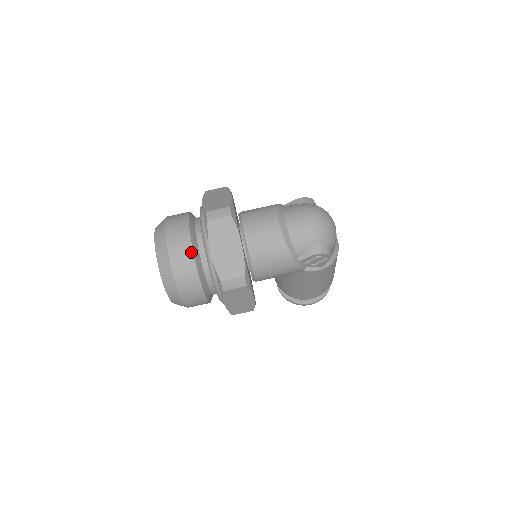
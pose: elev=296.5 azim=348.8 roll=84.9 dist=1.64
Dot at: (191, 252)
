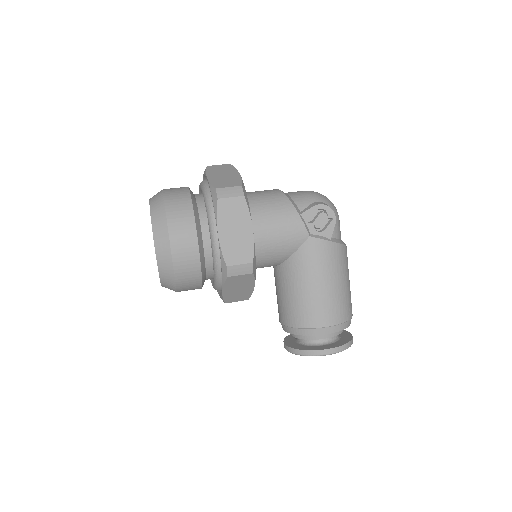
Dot at: (187, 189)
